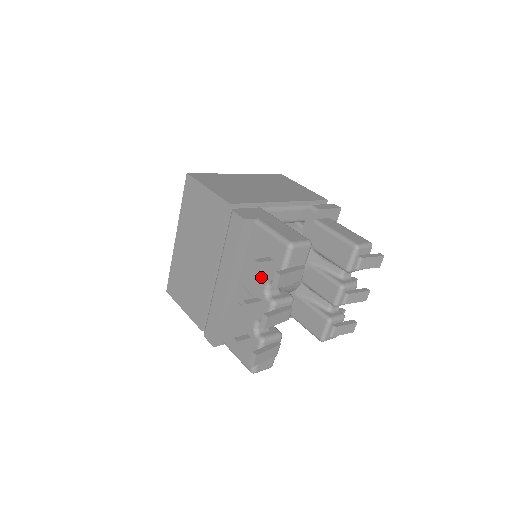
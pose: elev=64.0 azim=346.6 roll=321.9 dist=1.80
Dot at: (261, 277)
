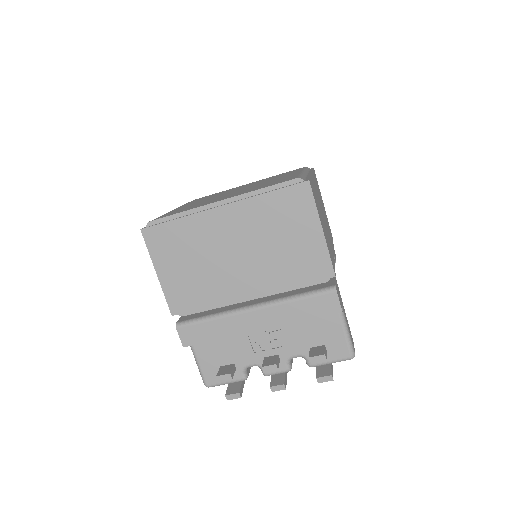
Dot at: (299, 347)
